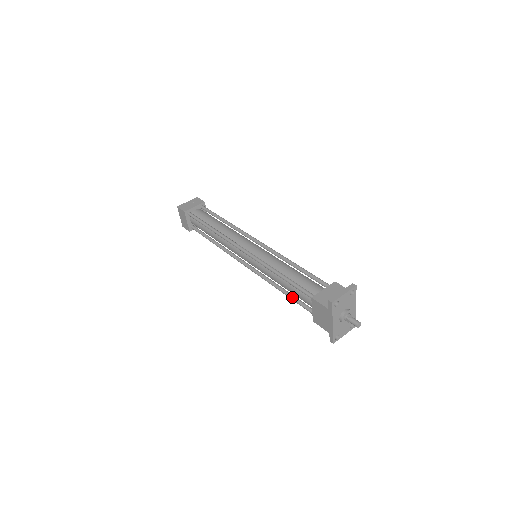
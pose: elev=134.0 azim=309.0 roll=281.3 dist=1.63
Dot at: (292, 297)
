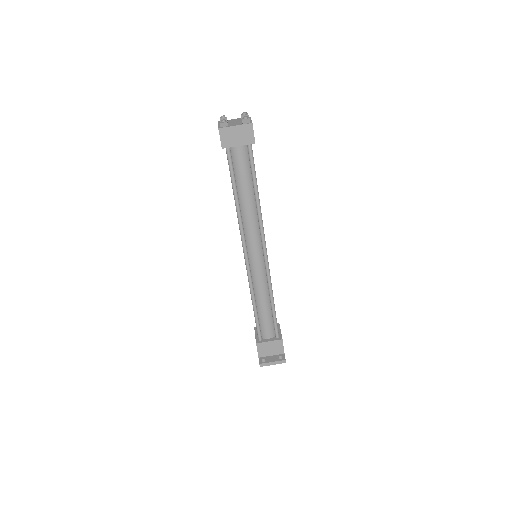
Dot at: occluded
